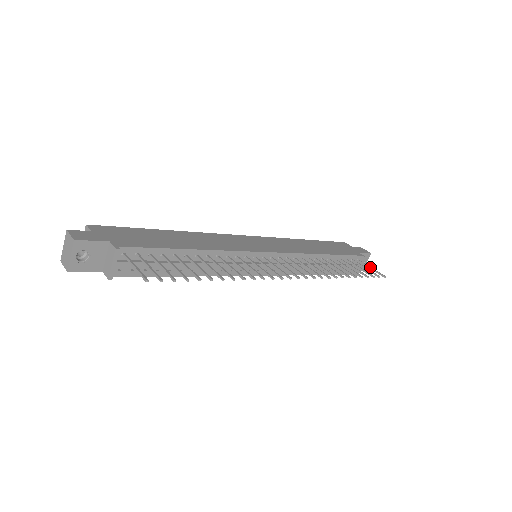
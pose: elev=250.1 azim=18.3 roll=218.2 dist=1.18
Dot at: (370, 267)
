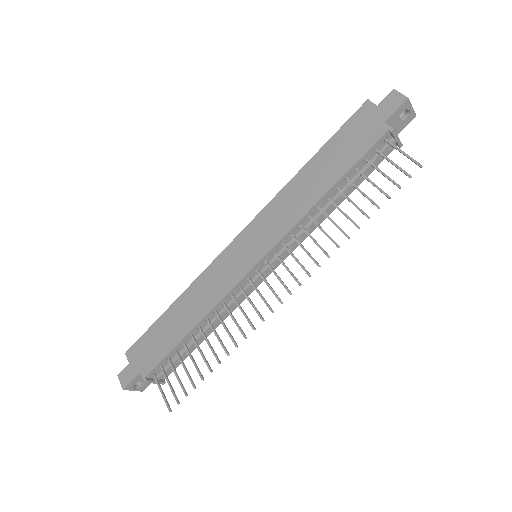
Dot at: occluded
